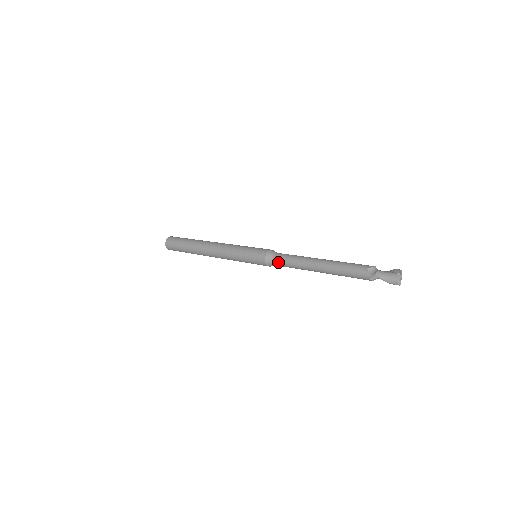
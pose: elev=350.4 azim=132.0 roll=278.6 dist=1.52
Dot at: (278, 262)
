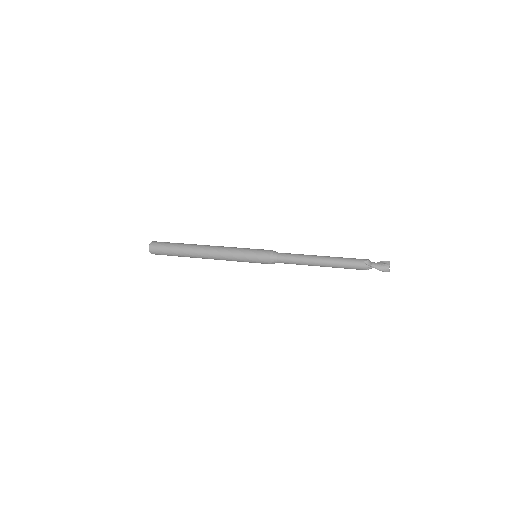
Dot at: (282, 260)
